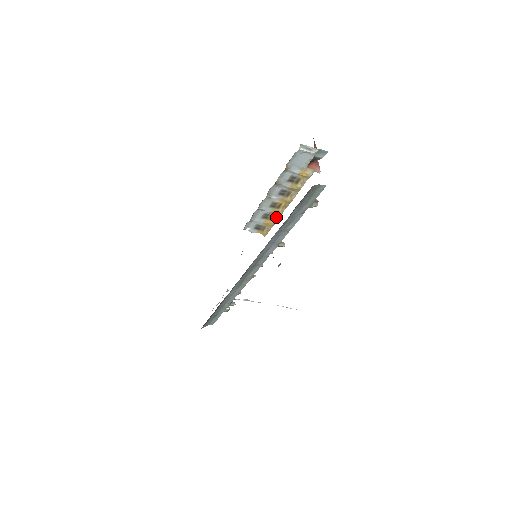
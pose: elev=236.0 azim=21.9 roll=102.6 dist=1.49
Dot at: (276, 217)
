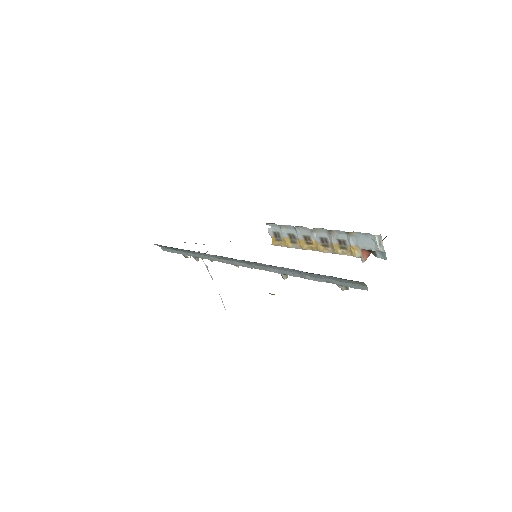
Dot at: (297, 245)
